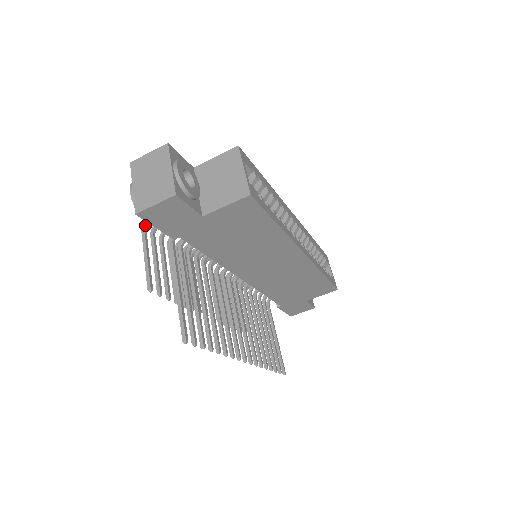
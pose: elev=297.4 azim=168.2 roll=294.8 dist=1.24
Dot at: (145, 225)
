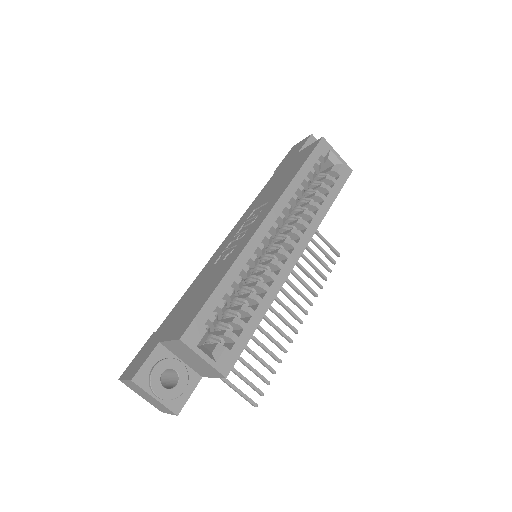
Dot at: occluded
